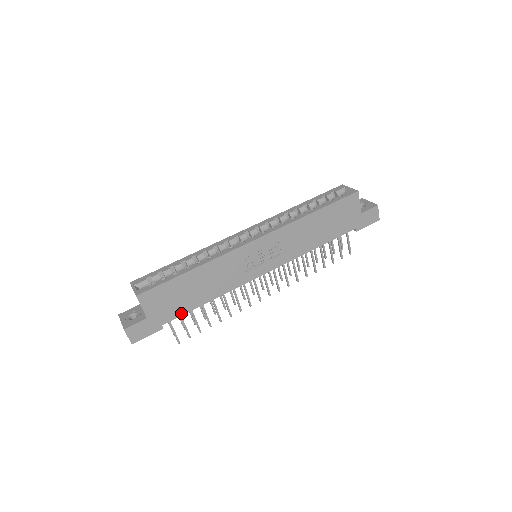
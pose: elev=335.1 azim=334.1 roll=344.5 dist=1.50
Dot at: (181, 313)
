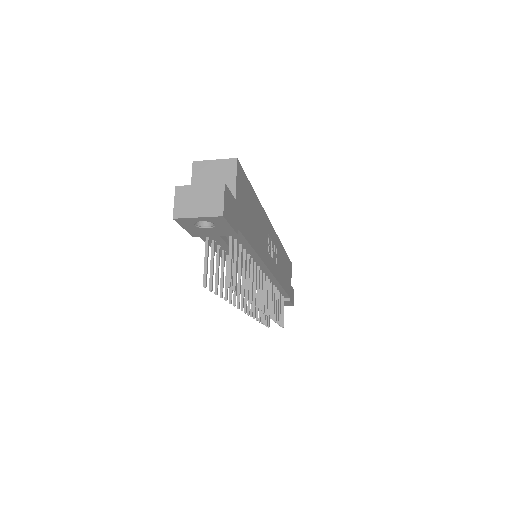
Dot at: (246, 235)
